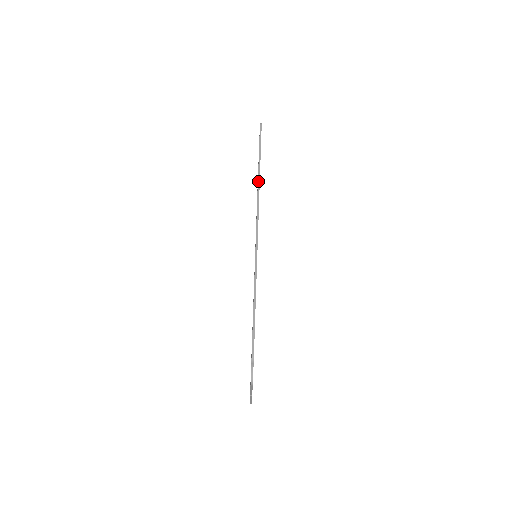
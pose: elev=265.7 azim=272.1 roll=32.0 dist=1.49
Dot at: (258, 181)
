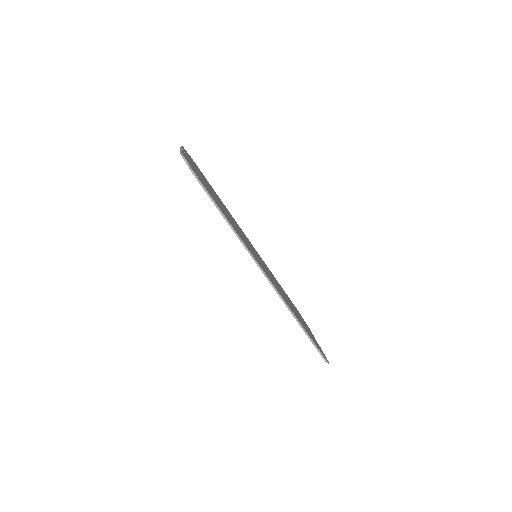
Dot at: (239, 239)
